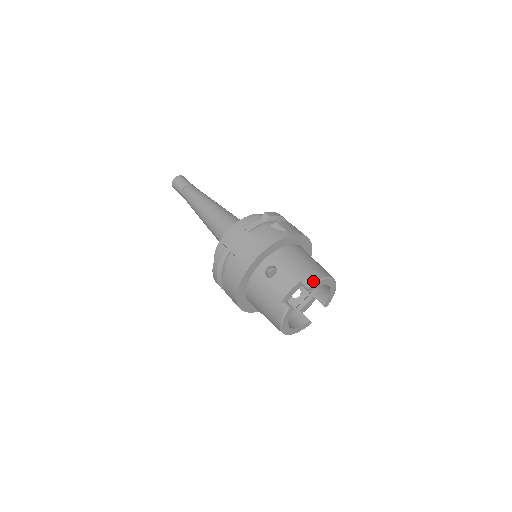
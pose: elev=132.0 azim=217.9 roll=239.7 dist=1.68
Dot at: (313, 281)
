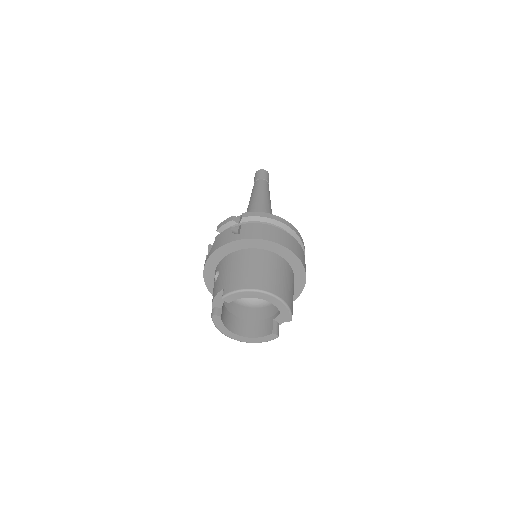
Dot at: (228, 292)
